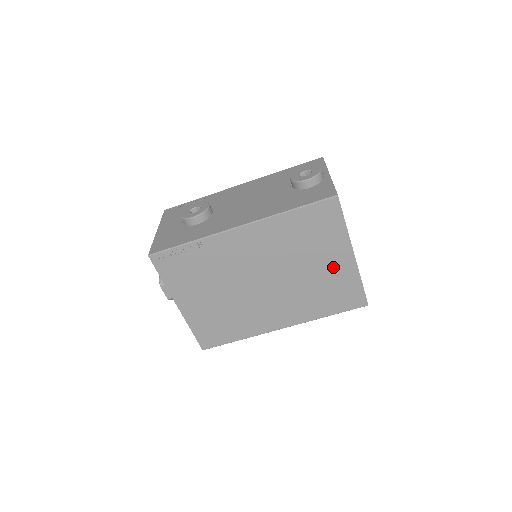
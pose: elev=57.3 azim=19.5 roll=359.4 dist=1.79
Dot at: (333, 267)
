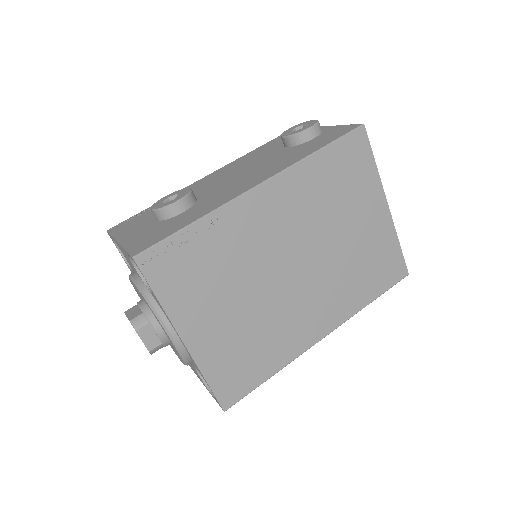
Dot at: (369, 227)
